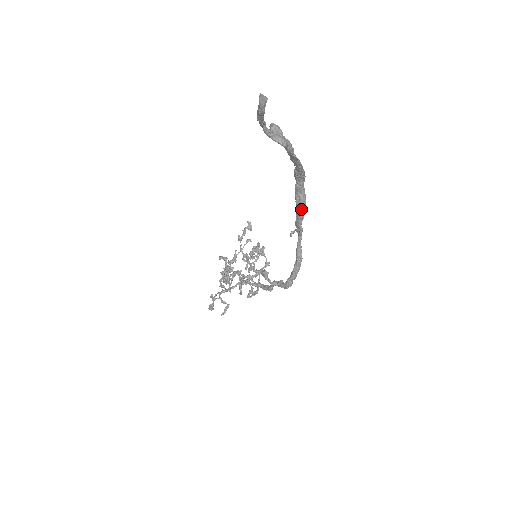
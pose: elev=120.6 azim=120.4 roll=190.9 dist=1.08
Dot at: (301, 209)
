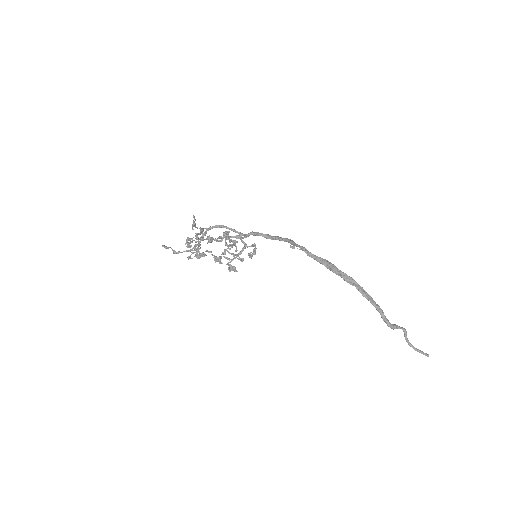
Dot at: (328, 265)
